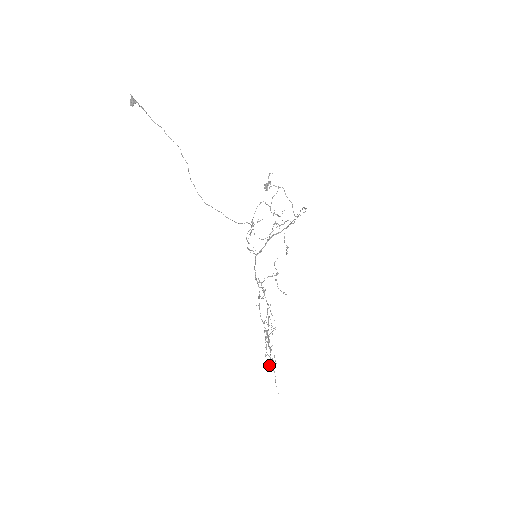
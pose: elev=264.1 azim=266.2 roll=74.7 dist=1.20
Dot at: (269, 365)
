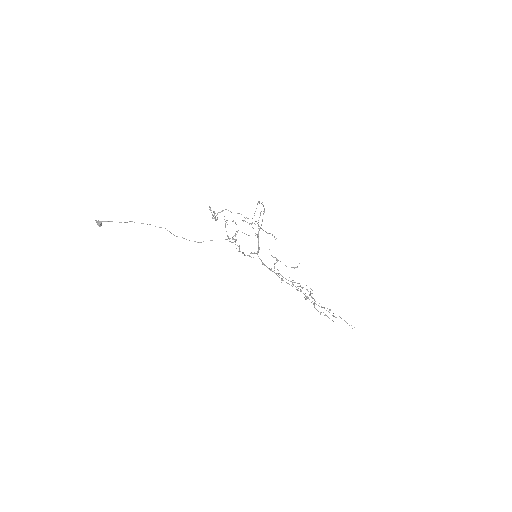
Dot at: occluded
